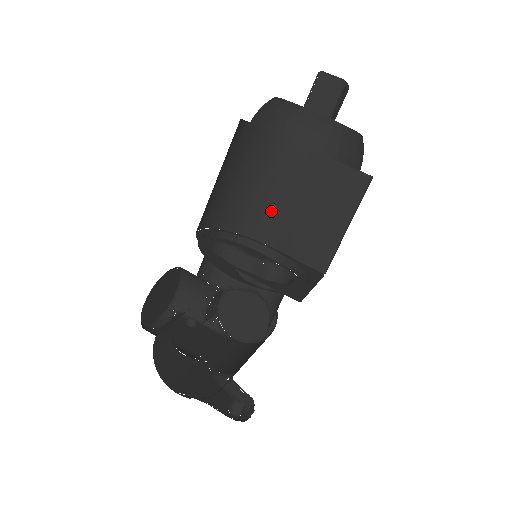
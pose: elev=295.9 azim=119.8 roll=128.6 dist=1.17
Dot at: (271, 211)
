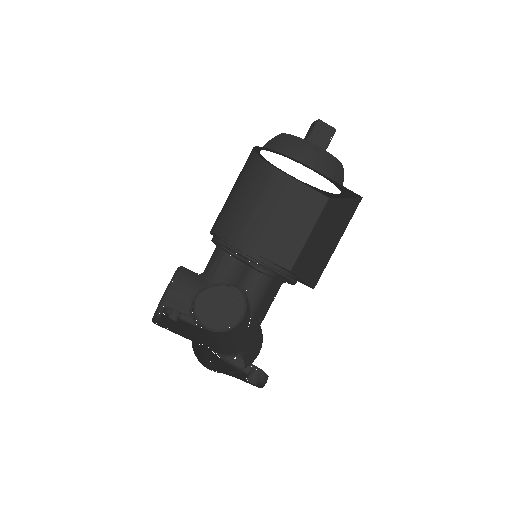
Dot at: (250, 220)
